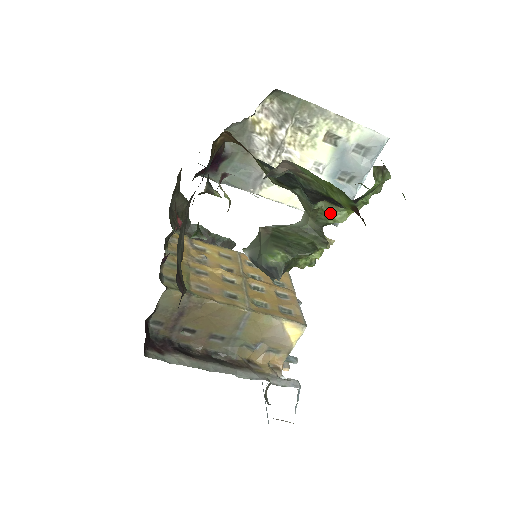
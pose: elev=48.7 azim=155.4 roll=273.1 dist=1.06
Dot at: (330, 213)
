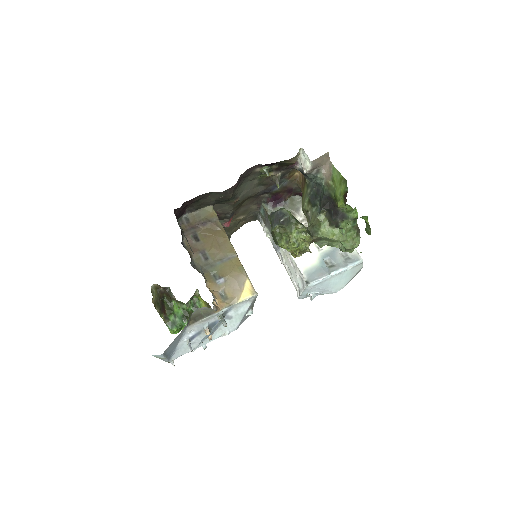
Dot at: (323, 227)
